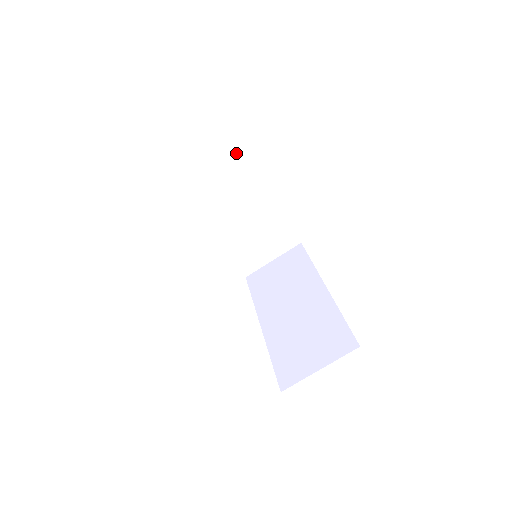
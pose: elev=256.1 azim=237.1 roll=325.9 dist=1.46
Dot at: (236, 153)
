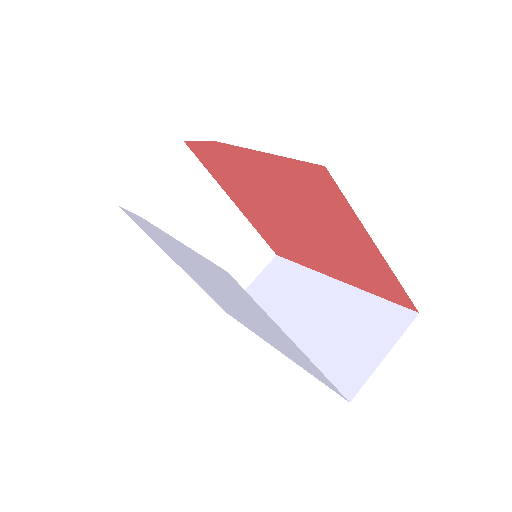
Dot at: (190, 159)
